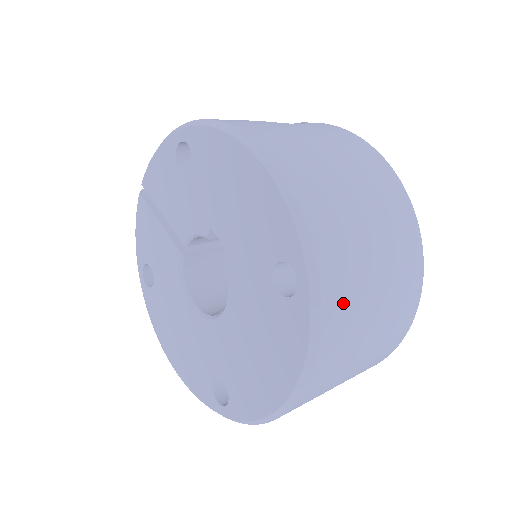
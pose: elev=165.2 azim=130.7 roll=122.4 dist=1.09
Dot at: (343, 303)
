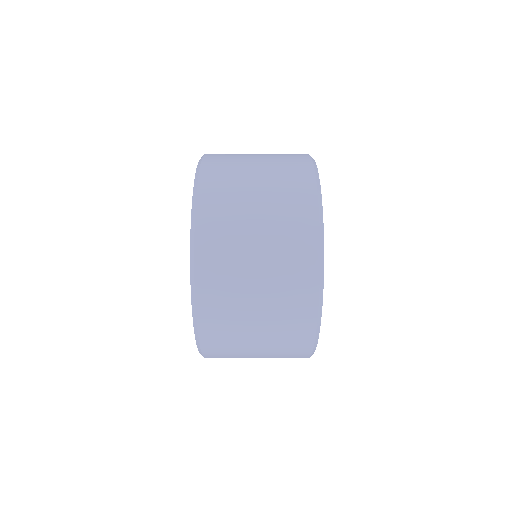
Dot at: (219, 183)
